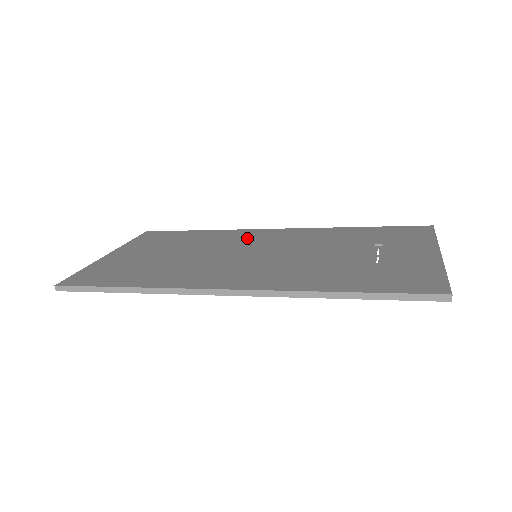
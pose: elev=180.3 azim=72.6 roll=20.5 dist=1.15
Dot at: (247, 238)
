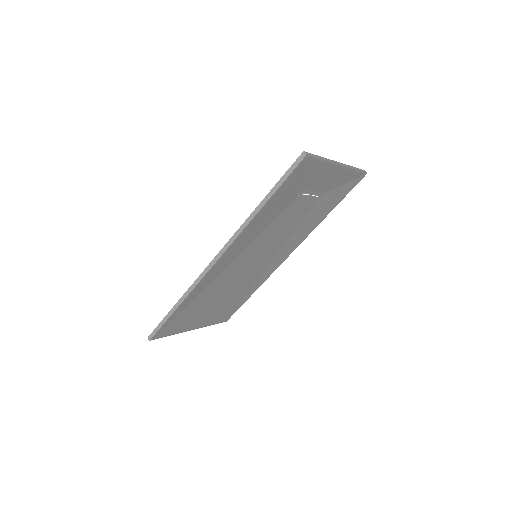
Dot at: occluded
